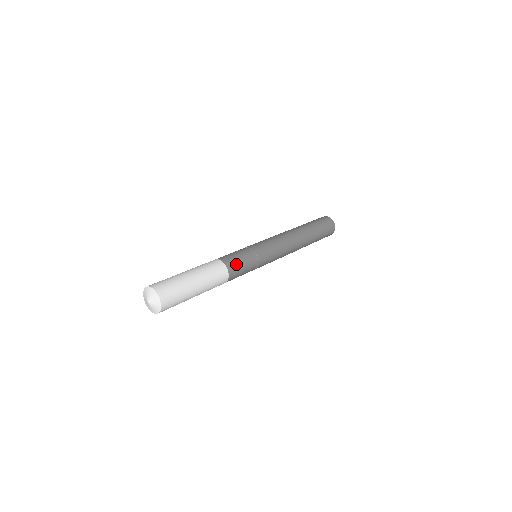
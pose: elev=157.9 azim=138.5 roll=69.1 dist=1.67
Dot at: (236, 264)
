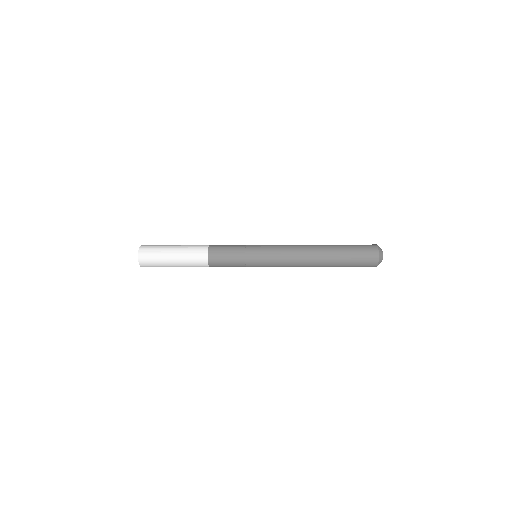
Dot at: (219, 248)
